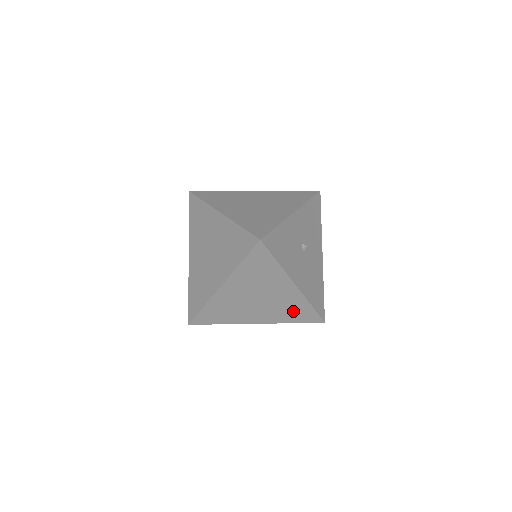
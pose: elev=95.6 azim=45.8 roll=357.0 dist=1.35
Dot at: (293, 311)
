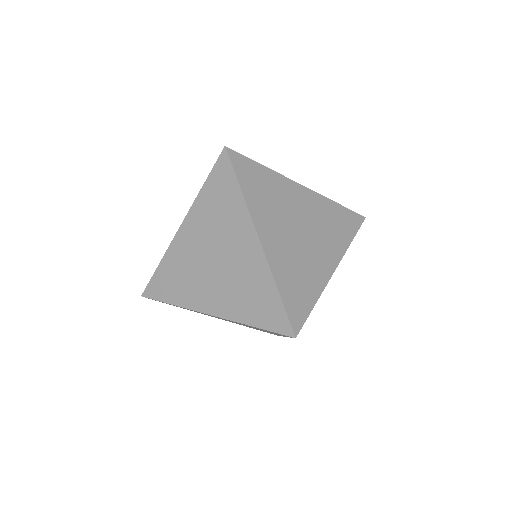
Dot at: occluded
